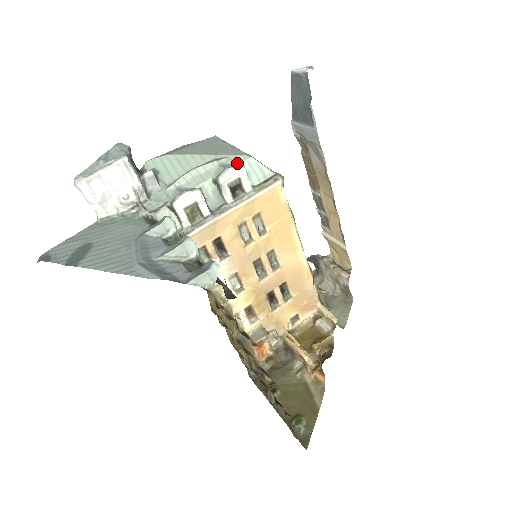
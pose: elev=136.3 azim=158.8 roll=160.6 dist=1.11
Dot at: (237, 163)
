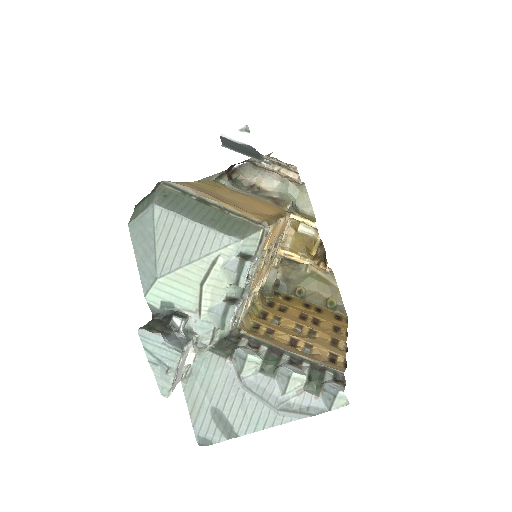
Dot at: (235, 255)
